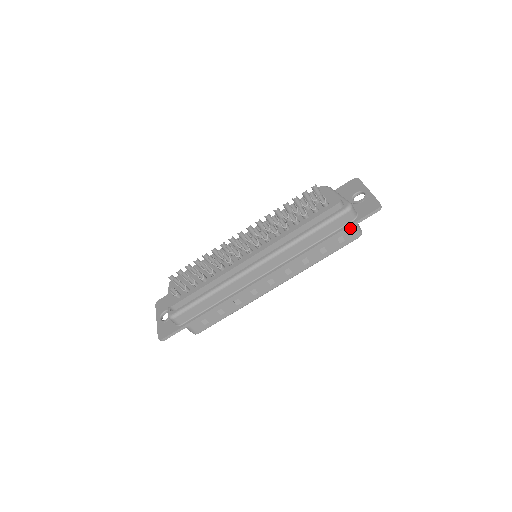
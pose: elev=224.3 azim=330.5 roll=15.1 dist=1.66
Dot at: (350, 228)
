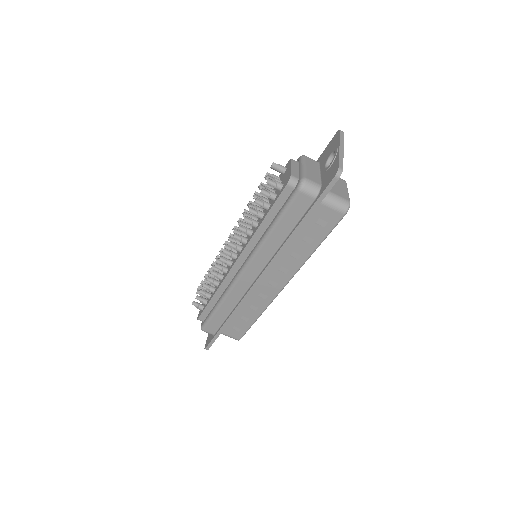
Dot at: (323, 207)
